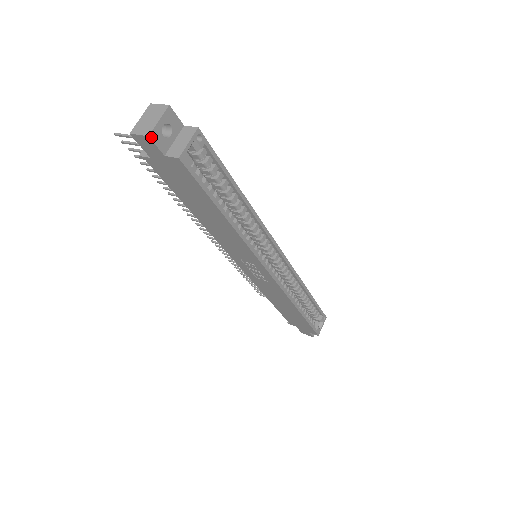
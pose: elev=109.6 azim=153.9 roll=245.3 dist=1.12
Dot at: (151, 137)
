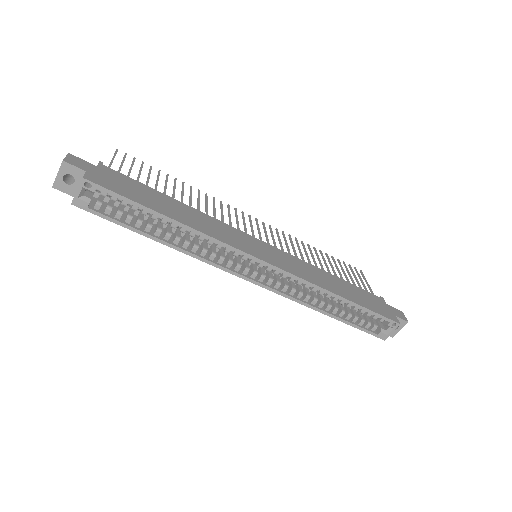
Dot at: (55, 187)
